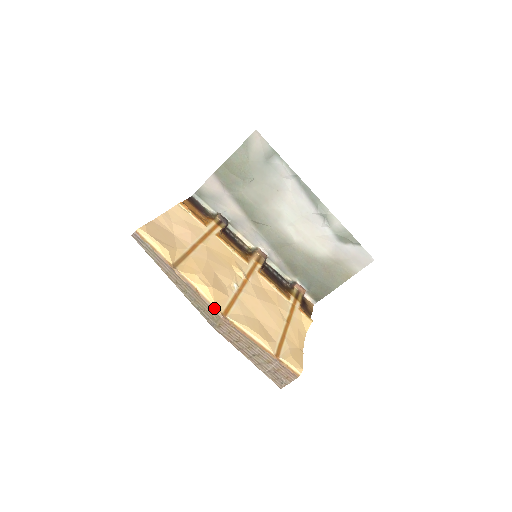
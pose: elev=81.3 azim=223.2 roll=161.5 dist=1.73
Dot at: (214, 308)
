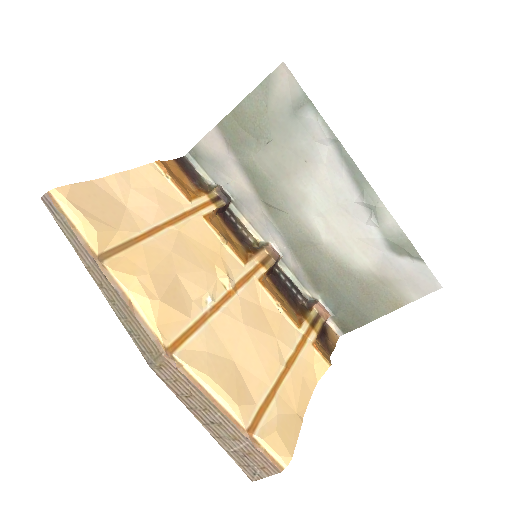
Dot at: (154, 337)
